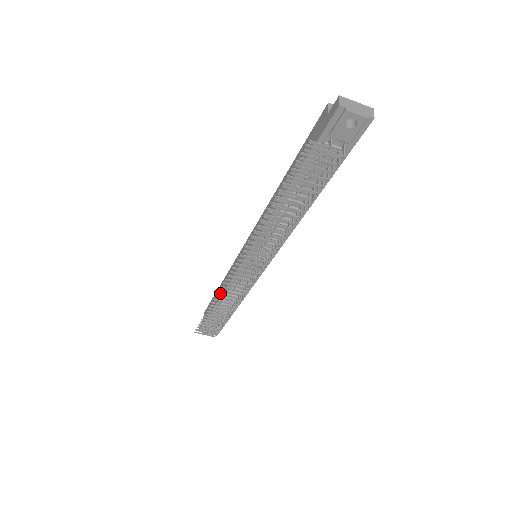
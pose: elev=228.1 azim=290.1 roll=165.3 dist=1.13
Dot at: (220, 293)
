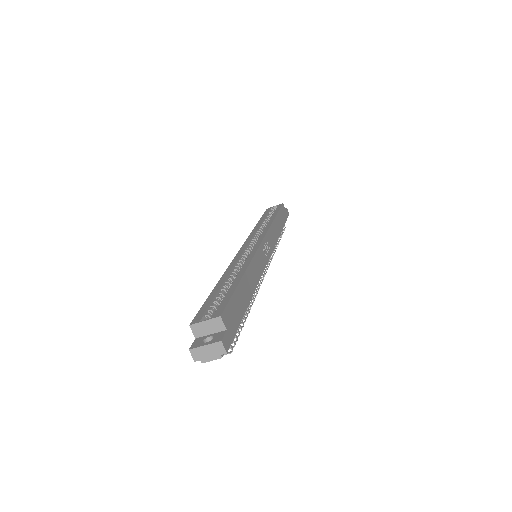
Dot at: occluded
